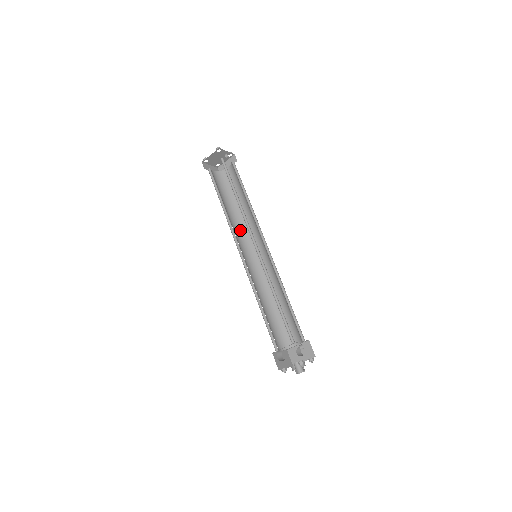
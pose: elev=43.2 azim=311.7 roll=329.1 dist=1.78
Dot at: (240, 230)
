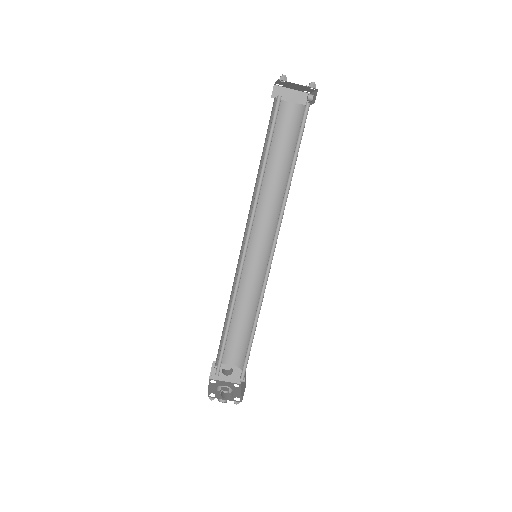
Dot at: occluded
